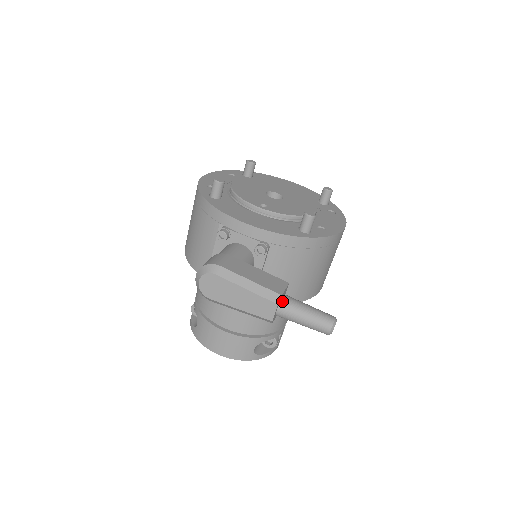
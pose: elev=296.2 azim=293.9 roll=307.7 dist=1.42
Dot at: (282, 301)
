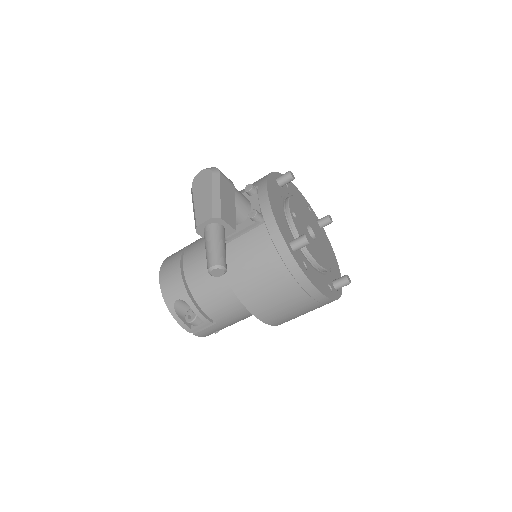
Dot at: (217, 224)
